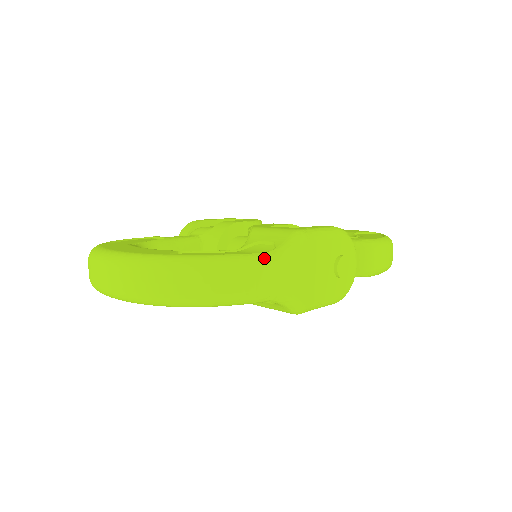
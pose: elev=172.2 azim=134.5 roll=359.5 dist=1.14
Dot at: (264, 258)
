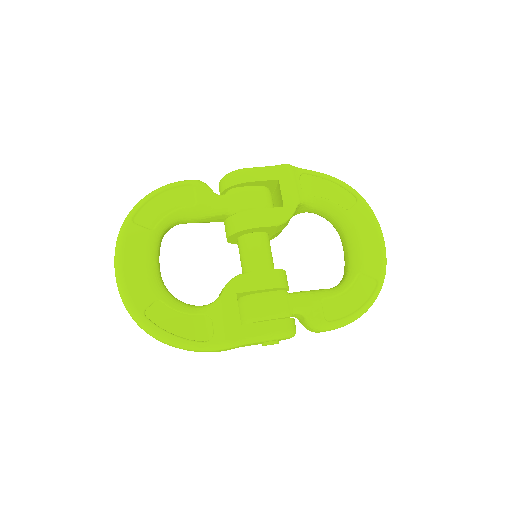
Dot at: (194, 348)
